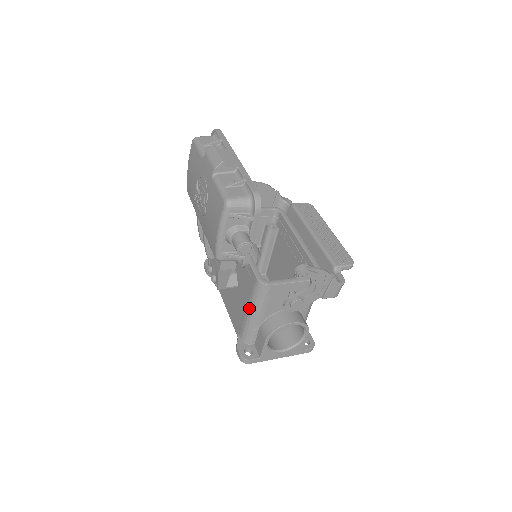
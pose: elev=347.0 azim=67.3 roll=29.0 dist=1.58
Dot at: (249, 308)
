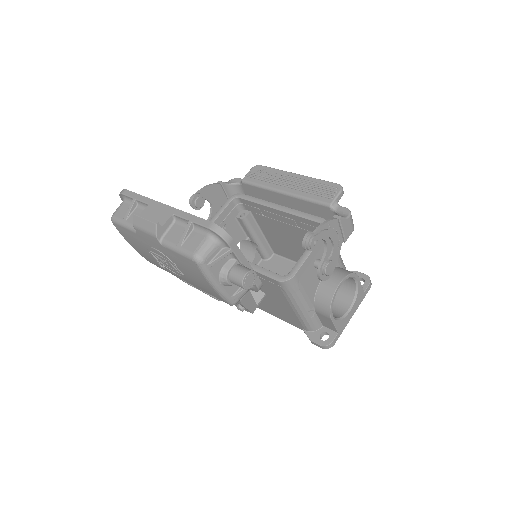
Dot at: (293, 306)
